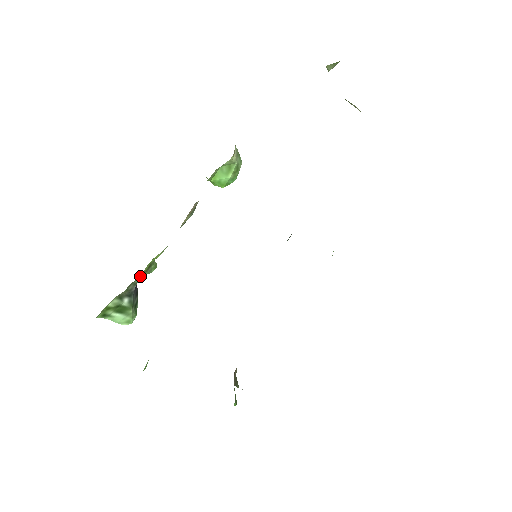
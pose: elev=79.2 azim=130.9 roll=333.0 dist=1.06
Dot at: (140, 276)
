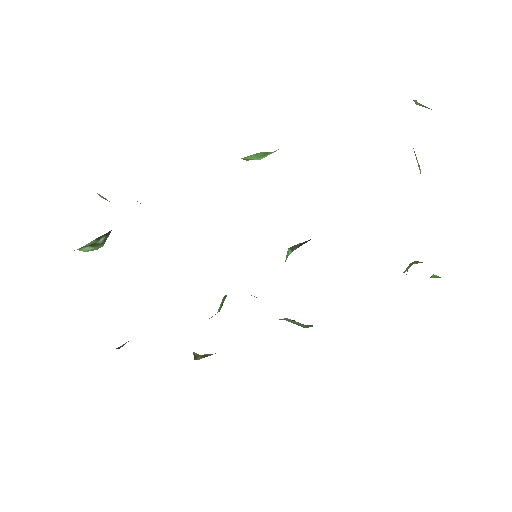
Dot at: occluded
